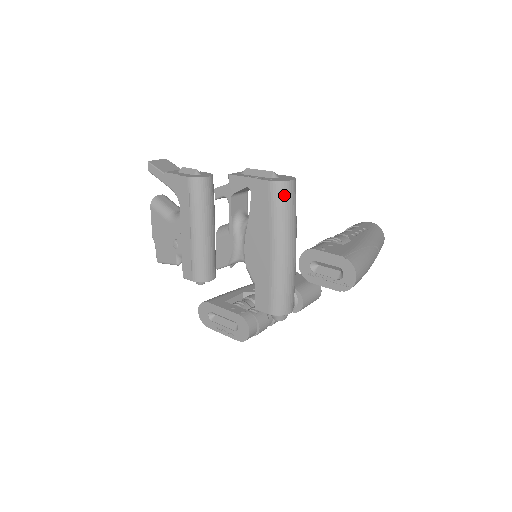
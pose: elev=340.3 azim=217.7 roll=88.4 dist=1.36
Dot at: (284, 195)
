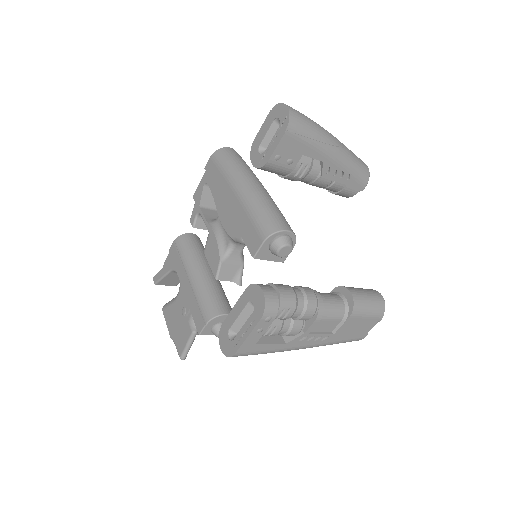
Dot at: (225, 154)
